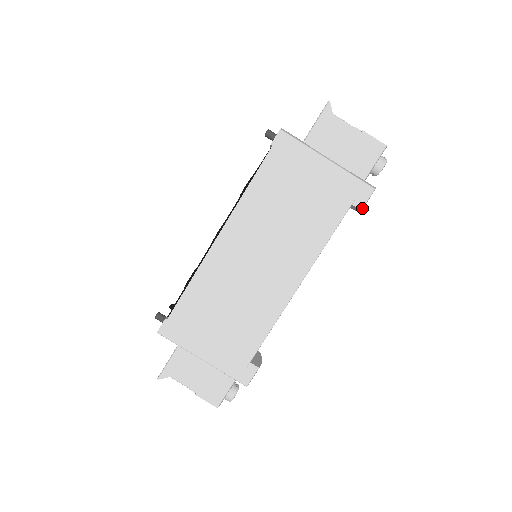
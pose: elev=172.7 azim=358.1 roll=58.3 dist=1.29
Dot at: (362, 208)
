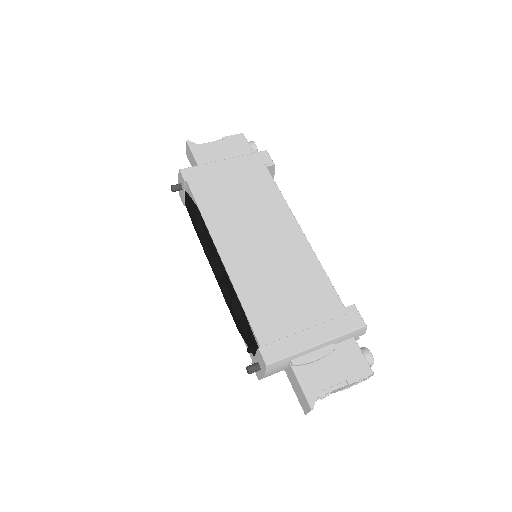
Dot at: (274, 164)
